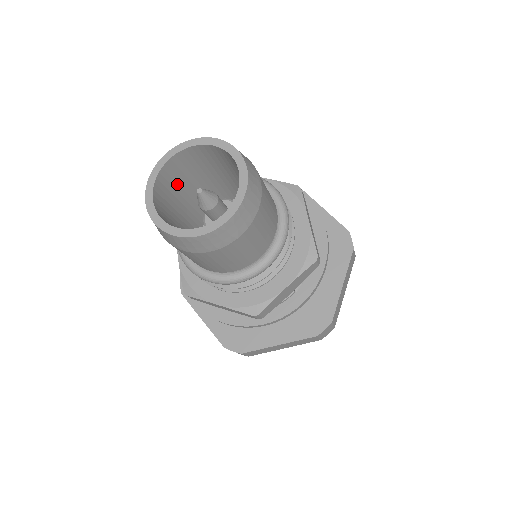
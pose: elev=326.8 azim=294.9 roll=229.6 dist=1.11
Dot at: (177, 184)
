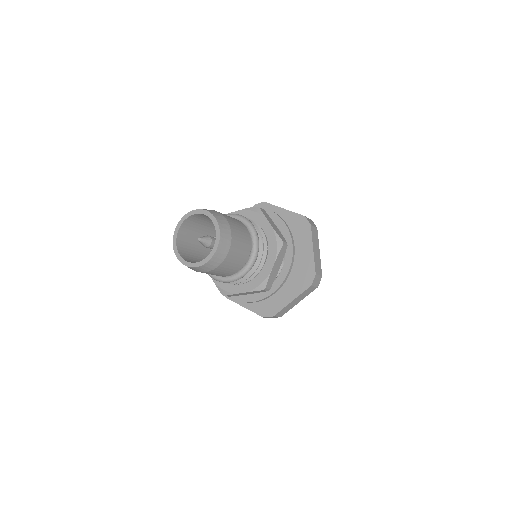
Dot at: (189, 240)
